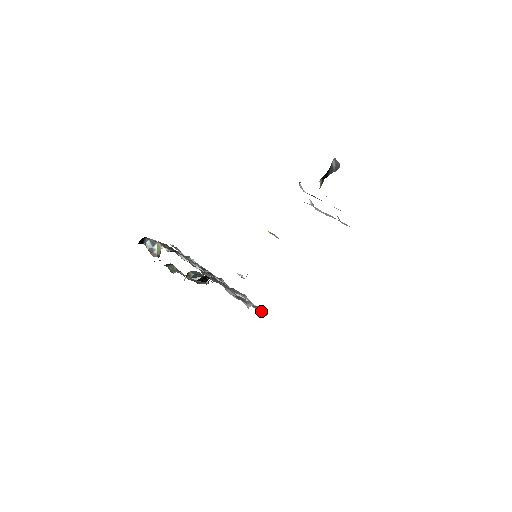
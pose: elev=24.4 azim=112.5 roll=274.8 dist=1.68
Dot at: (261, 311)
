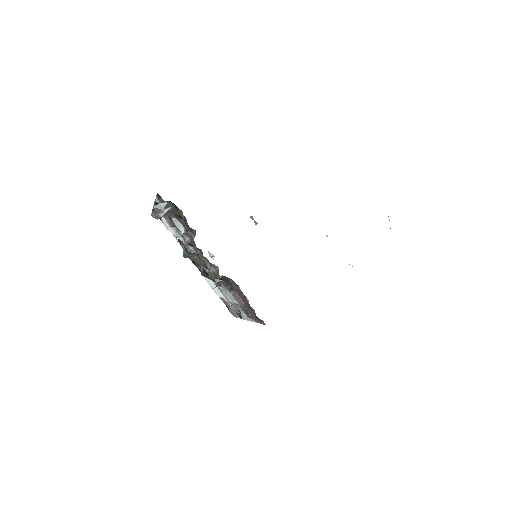
Dot at: (233, 311)
